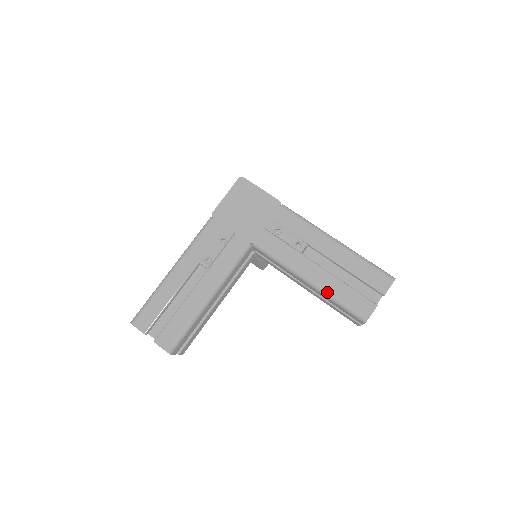
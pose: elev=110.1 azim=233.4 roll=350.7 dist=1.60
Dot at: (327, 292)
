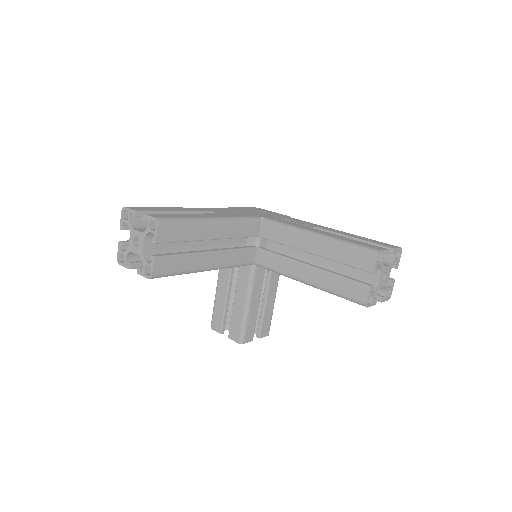
Dot at: (336, 238)
